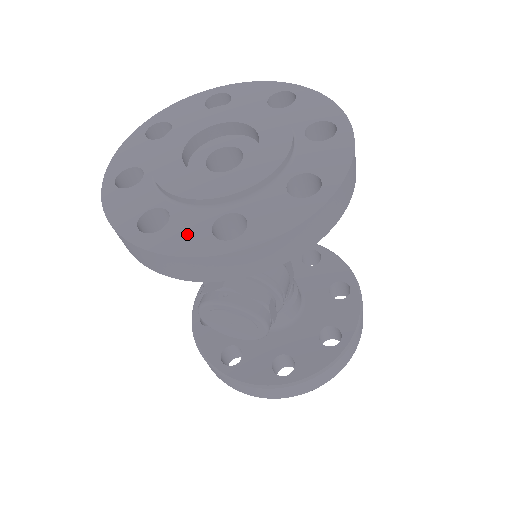
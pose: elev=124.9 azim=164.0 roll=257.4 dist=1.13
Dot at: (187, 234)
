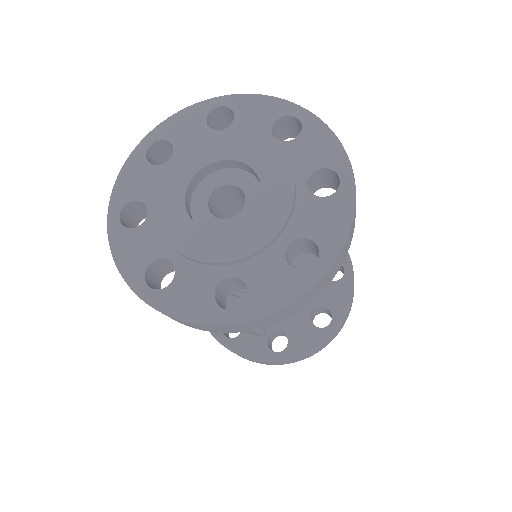
Dot at: (192, 296)
